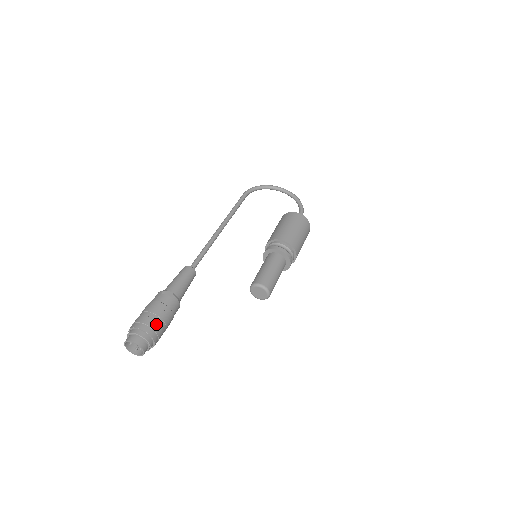
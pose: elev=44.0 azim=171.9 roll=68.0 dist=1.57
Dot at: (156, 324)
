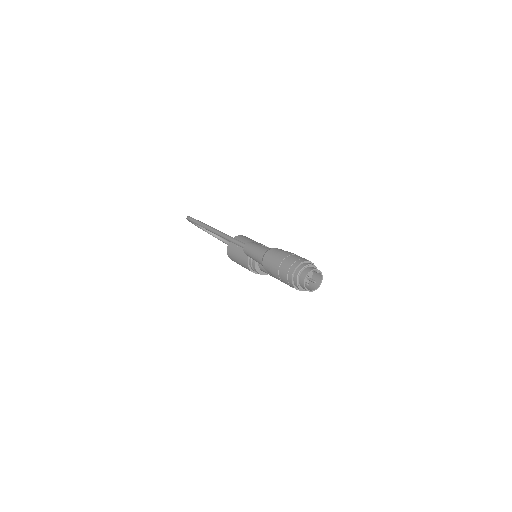
Dot at: occluded
